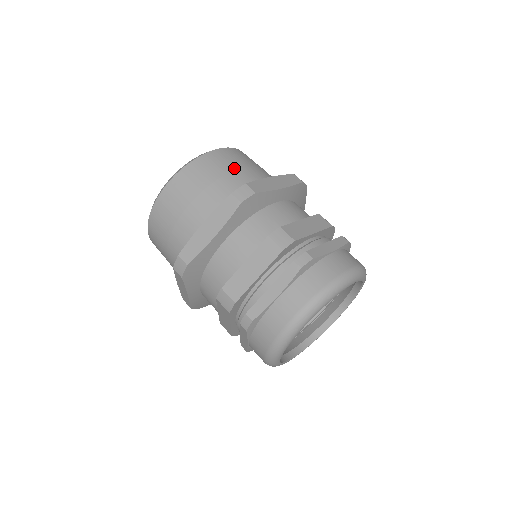
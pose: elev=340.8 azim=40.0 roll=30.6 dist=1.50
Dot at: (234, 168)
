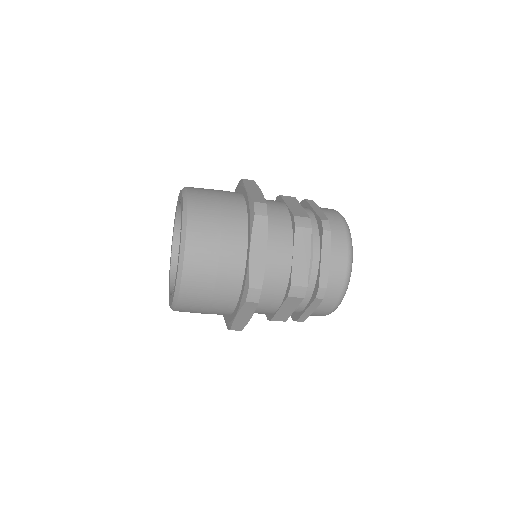
Dot at: occluded
